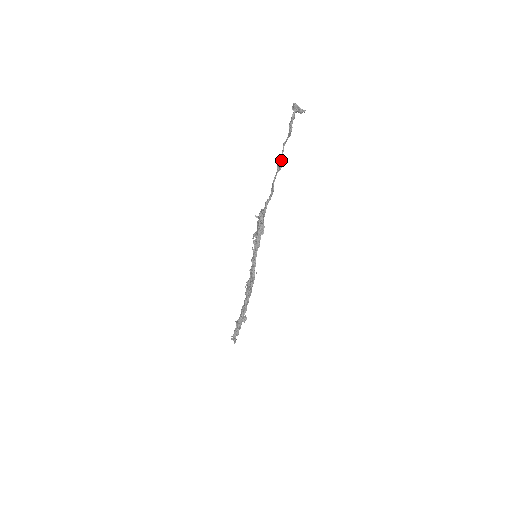
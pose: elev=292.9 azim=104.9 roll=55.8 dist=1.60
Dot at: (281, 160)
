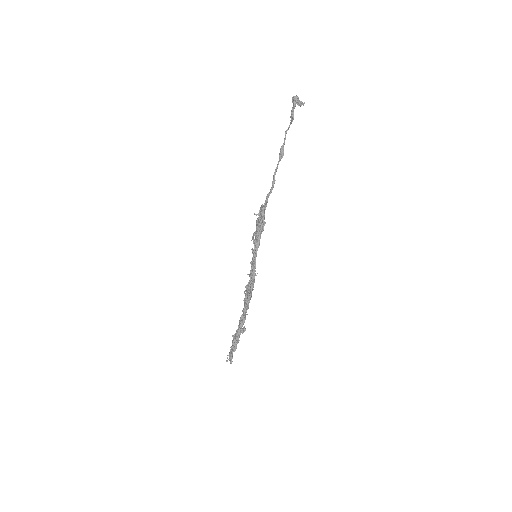
Dot at: (283, 148)
